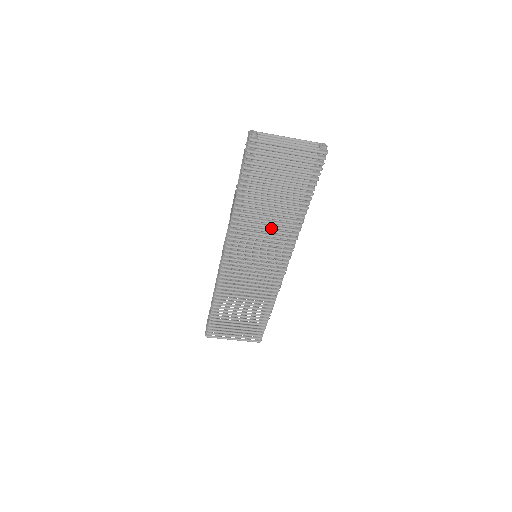
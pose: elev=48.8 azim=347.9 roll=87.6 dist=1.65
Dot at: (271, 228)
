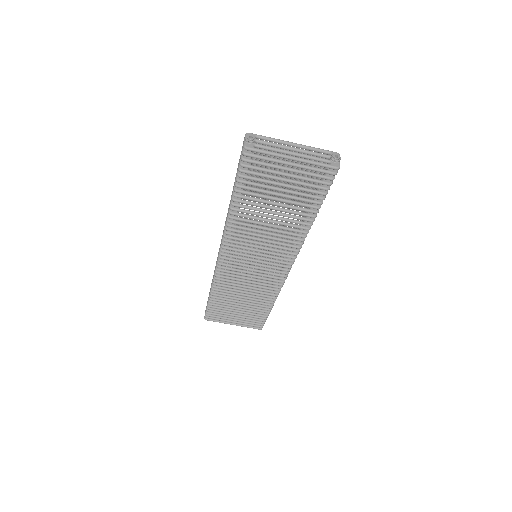
Dot at: (271, 235)
